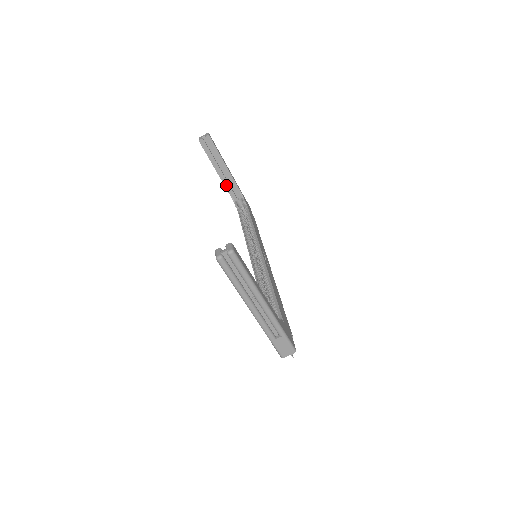
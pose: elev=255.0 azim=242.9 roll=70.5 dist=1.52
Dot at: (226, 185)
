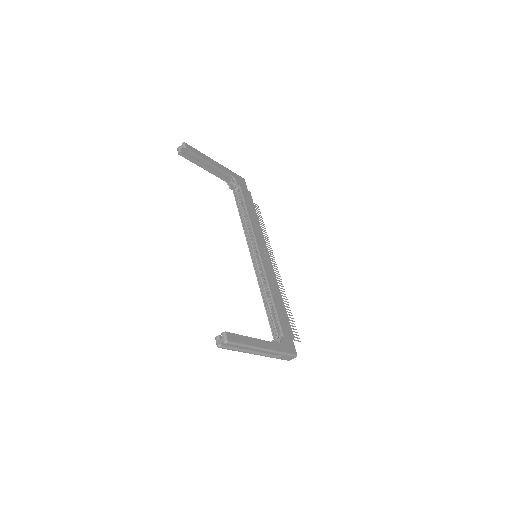
Dot at: (216, 175)
